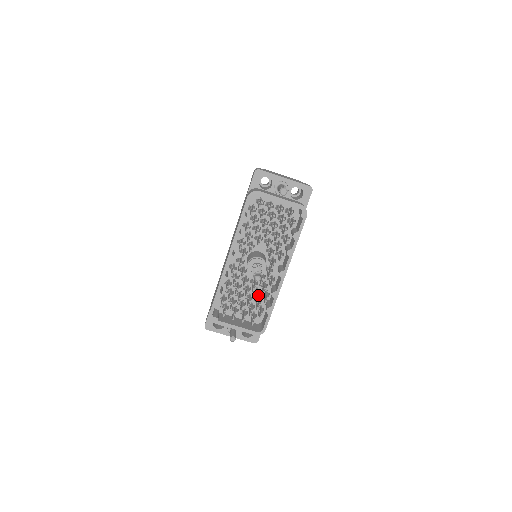
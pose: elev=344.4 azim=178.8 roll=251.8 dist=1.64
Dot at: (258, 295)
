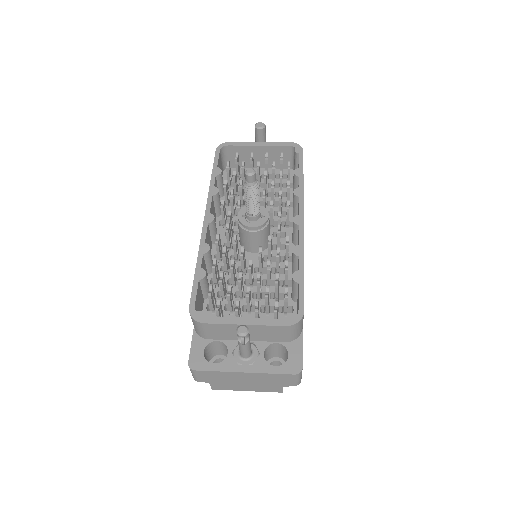
Dot at: (274, 288)
